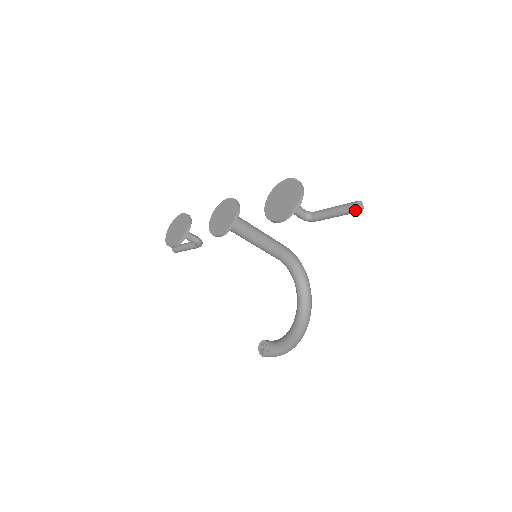
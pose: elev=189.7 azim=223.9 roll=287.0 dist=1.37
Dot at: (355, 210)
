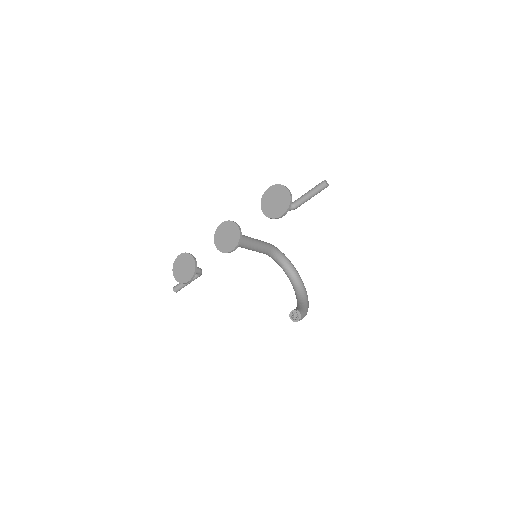
Dot at: (325, 187)
